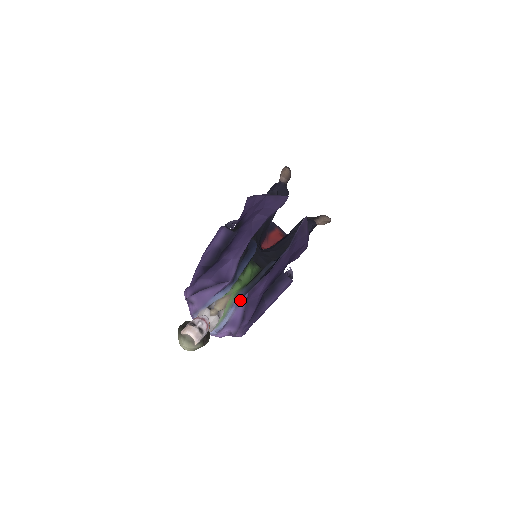
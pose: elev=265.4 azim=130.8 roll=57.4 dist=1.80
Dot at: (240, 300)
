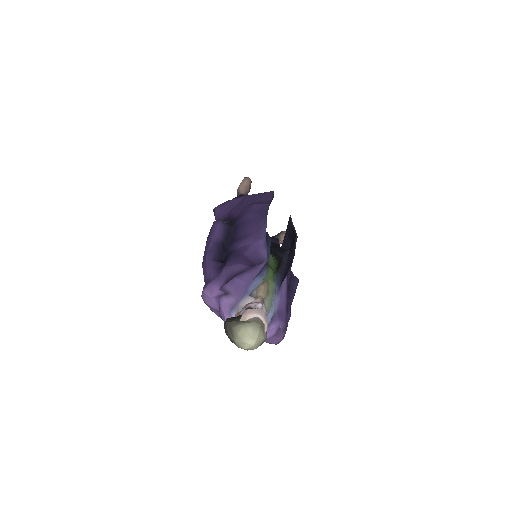
Dot at: (280, 285)
